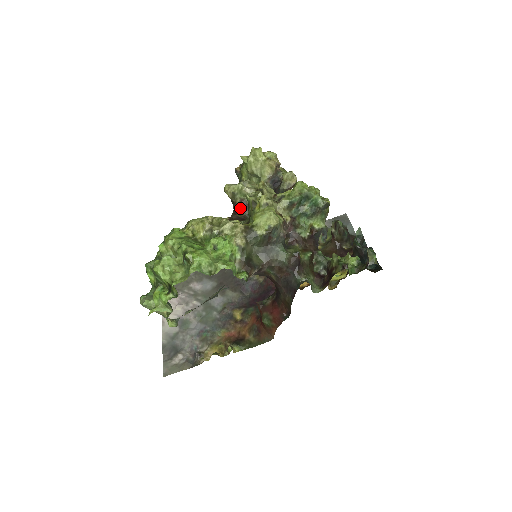
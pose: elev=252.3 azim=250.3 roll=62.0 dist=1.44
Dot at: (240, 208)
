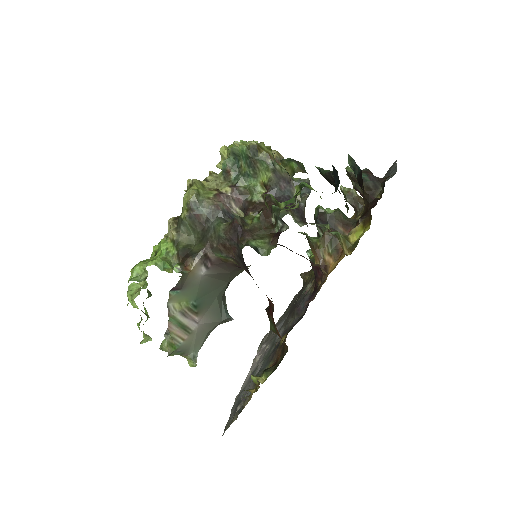
Dot at: occluded
